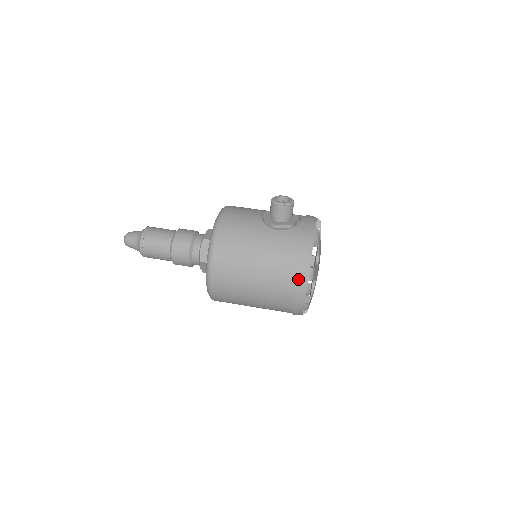
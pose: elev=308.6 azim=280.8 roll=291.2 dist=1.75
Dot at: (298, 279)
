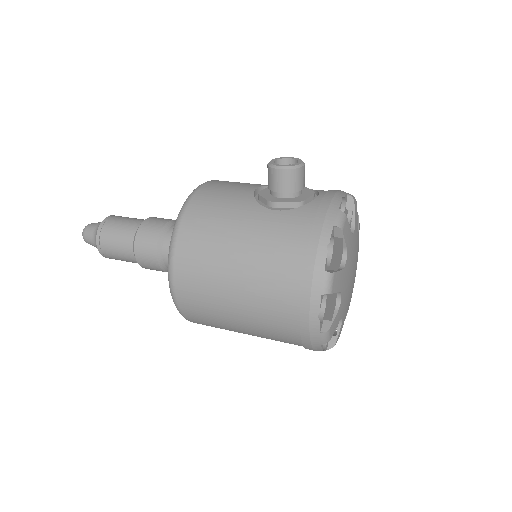
Dot at: (304, 291)
